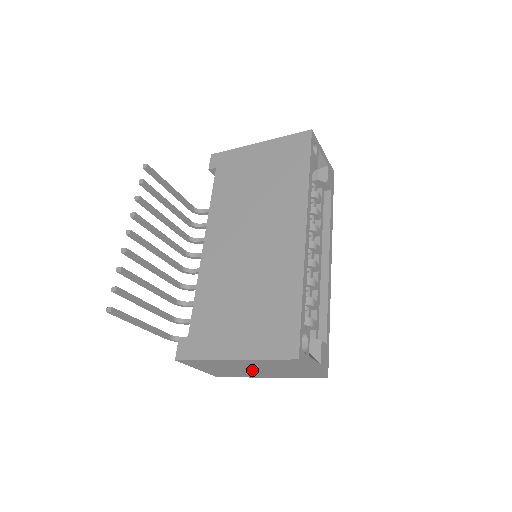
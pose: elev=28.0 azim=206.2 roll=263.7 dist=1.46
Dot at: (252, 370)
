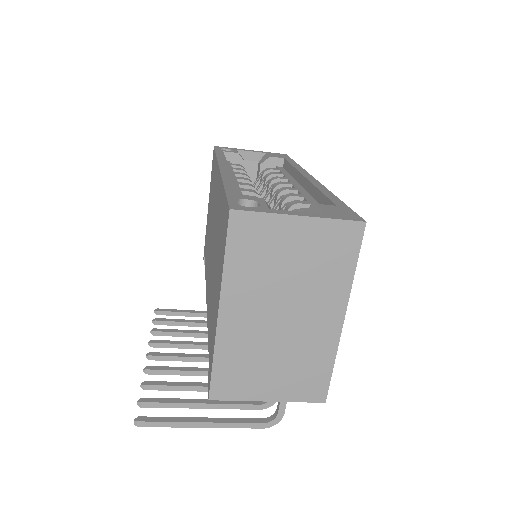
Dot at: (289, 320)
